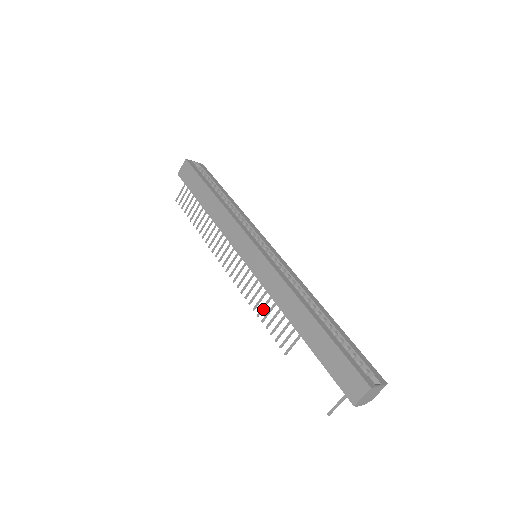
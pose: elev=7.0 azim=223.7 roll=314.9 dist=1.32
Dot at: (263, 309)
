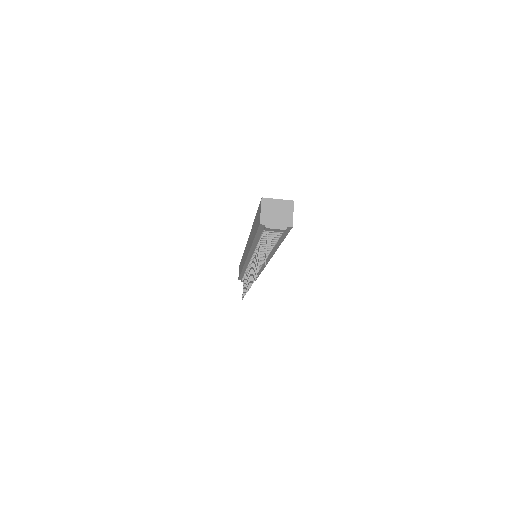
Dot at: occluded
